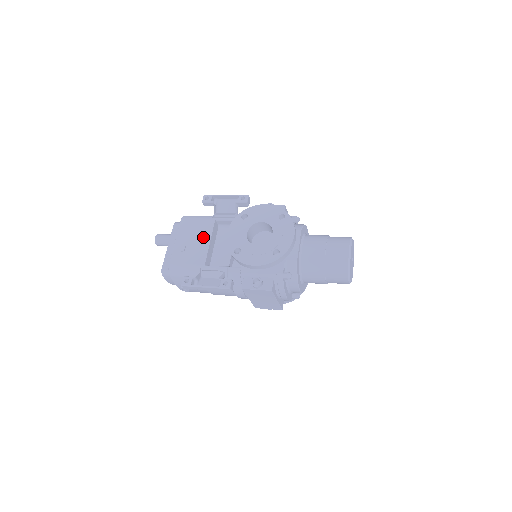
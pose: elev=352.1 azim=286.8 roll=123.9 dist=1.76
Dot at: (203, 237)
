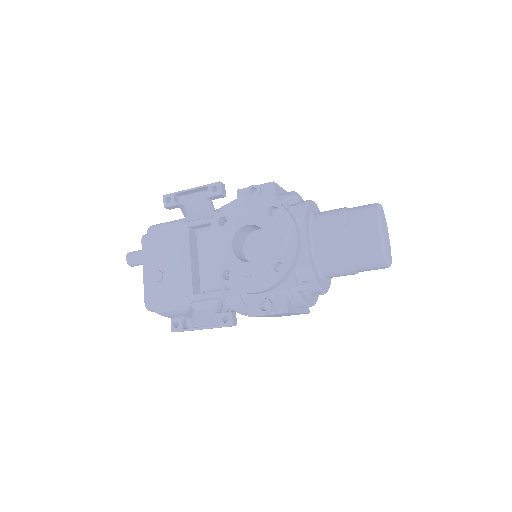
Dot at: (180, 254)
